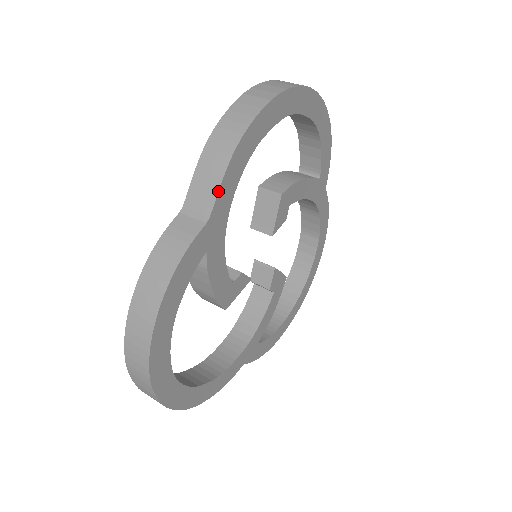
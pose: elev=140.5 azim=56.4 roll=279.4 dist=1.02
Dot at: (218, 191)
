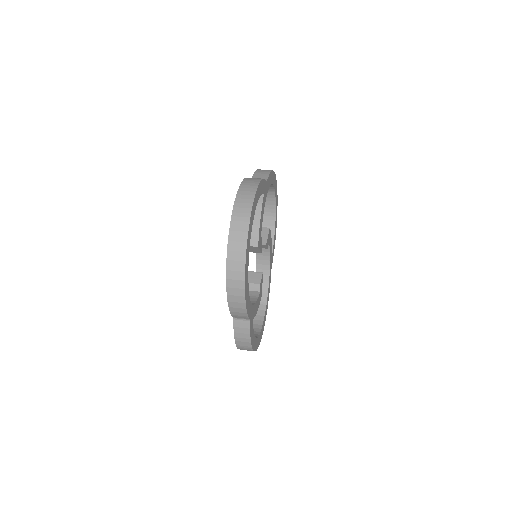
Dot at: (268, 176)
